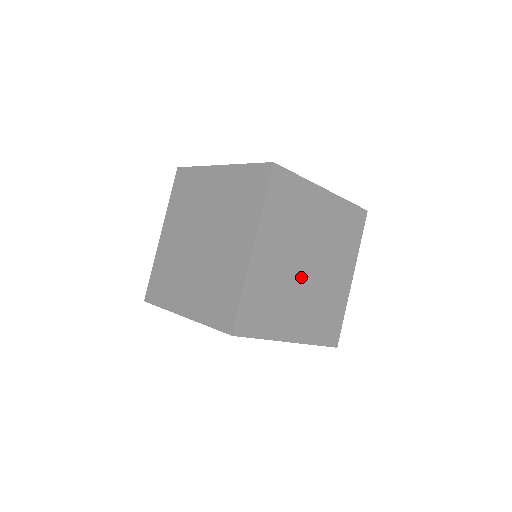
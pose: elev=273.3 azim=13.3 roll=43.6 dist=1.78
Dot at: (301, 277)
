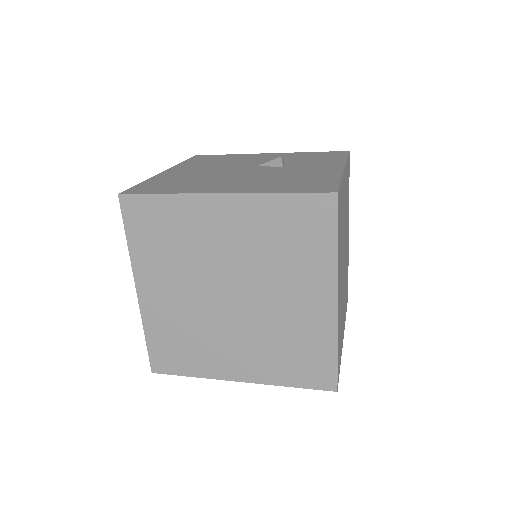
Dot at: (343, 276)
